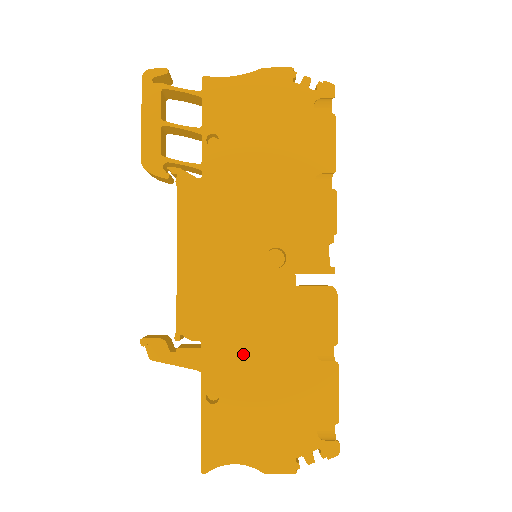
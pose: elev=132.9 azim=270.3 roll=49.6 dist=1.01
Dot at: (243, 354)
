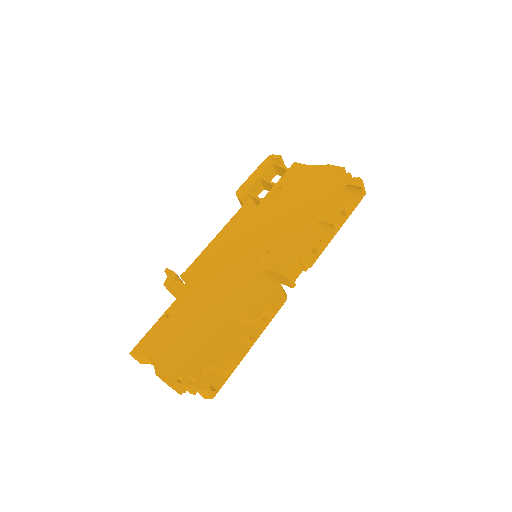
Dot at: (204, 299)
